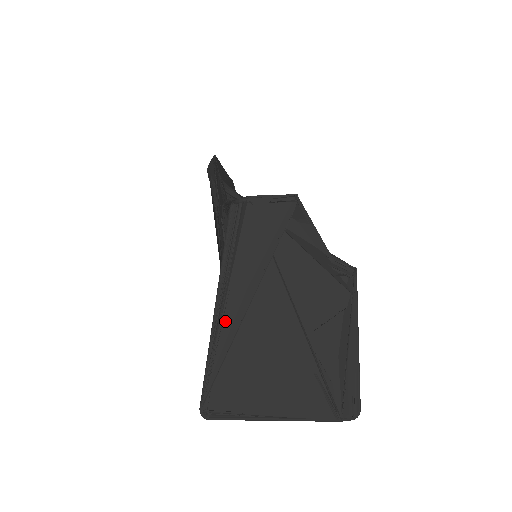
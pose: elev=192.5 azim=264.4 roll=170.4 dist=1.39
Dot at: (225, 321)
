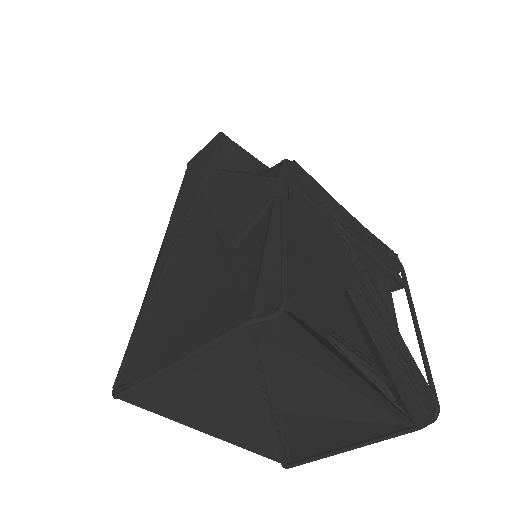
Dot at: (155, 275)
